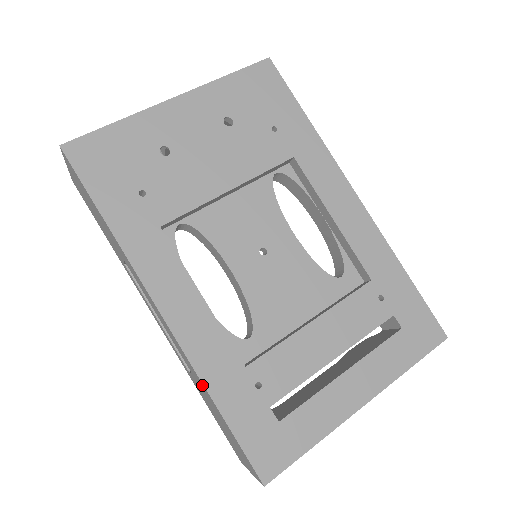
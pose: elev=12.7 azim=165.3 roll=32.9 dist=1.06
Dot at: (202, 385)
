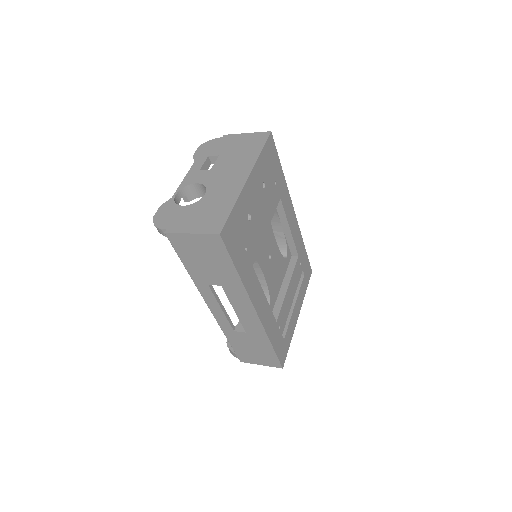
Dot at: (264, 338)
